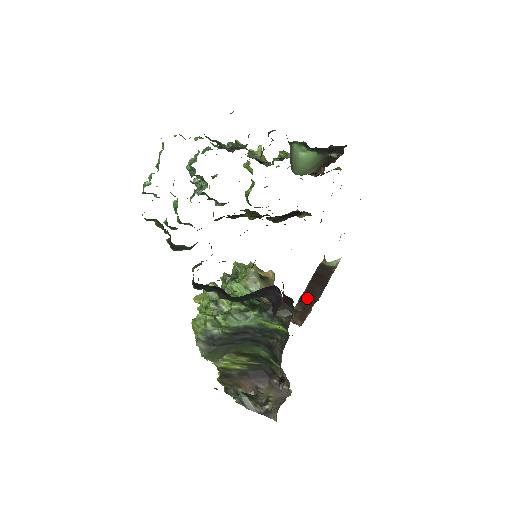
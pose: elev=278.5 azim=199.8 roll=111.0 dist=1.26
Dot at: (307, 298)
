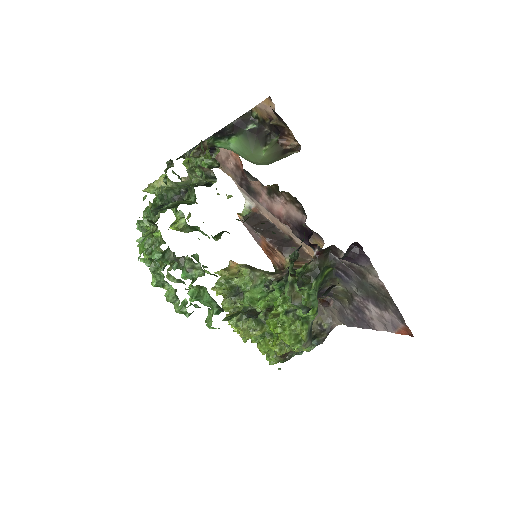
Dot at: (284, 245)
